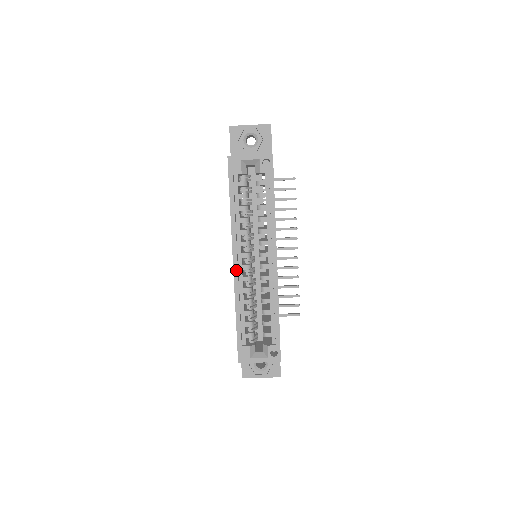
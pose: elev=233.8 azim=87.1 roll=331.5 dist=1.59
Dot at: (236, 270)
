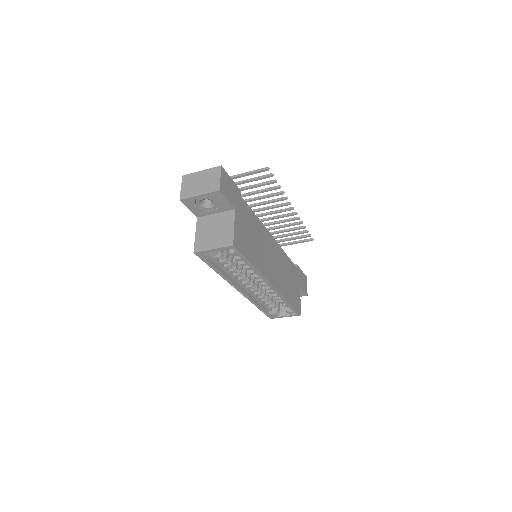
Dot at: (243, 293)
